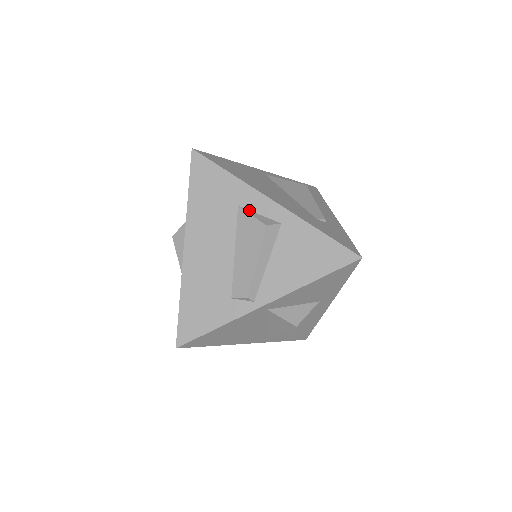
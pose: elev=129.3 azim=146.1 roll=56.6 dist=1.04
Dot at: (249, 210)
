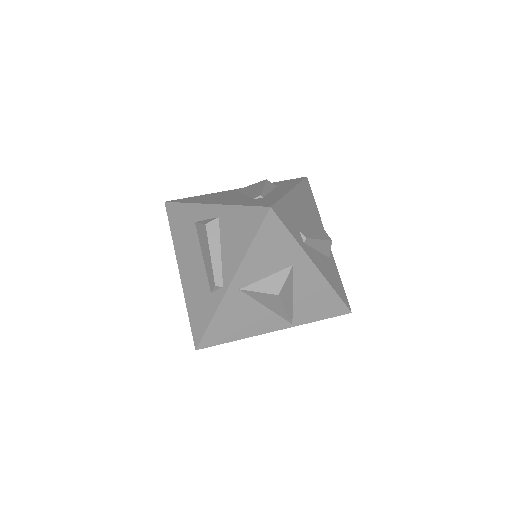
Dot at: (201, 221)
